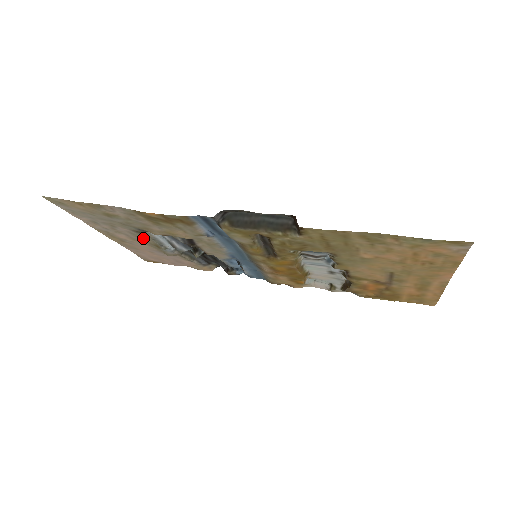
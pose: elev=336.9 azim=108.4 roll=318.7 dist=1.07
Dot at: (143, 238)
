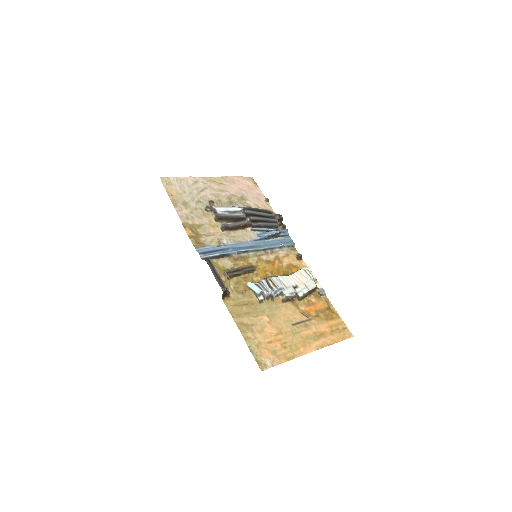
Dot at: (222, 197)
